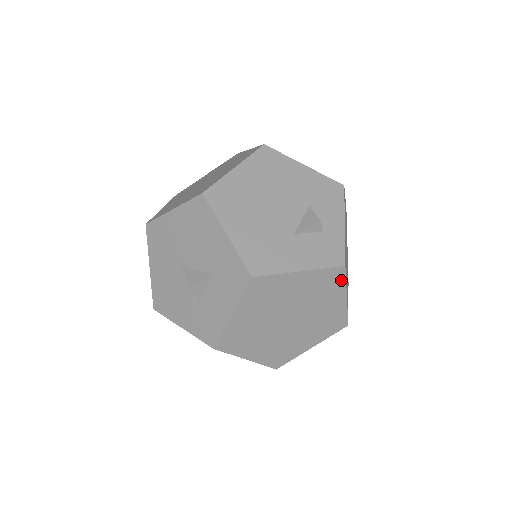
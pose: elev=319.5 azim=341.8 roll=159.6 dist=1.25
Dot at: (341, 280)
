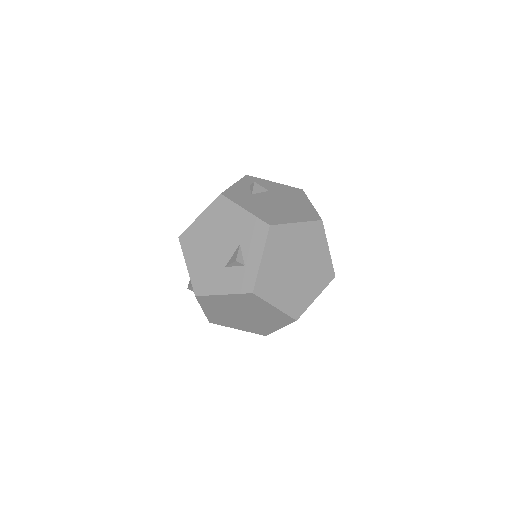
Dot at: (259, 299)
